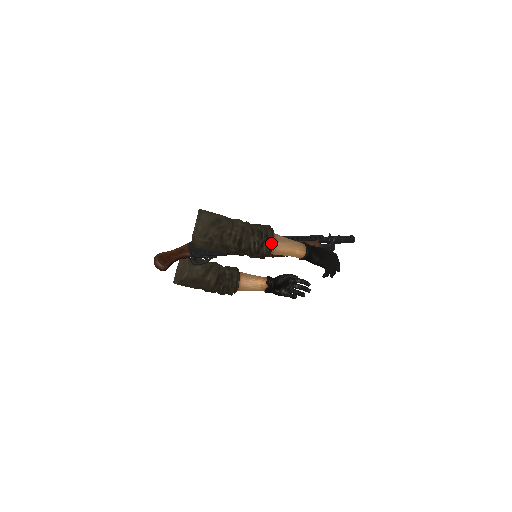
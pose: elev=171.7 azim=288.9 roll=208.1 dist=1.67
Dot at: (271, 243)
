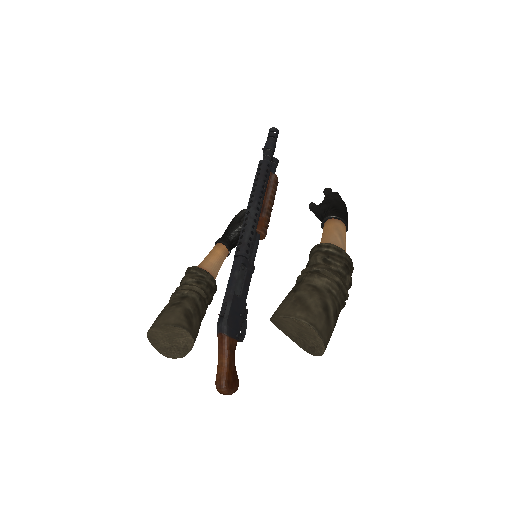
Dot at: (350, 263)
